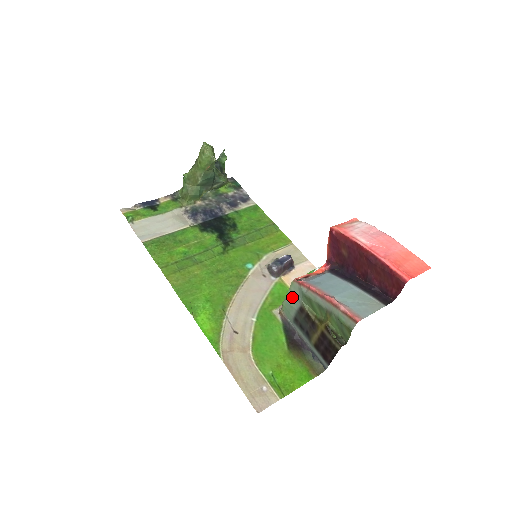
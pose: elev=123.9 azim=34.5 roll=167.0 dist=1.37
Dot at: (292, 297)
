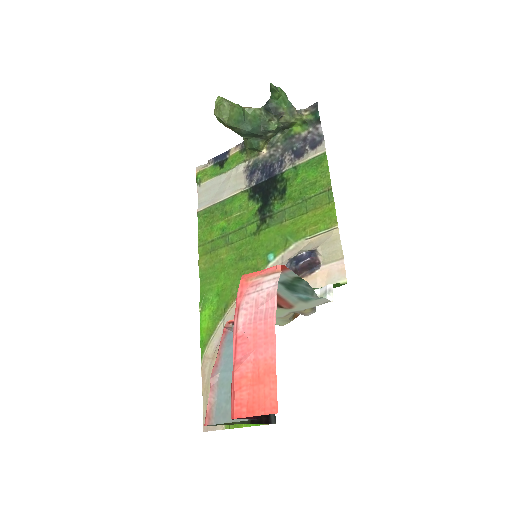
Dot at: occluded
